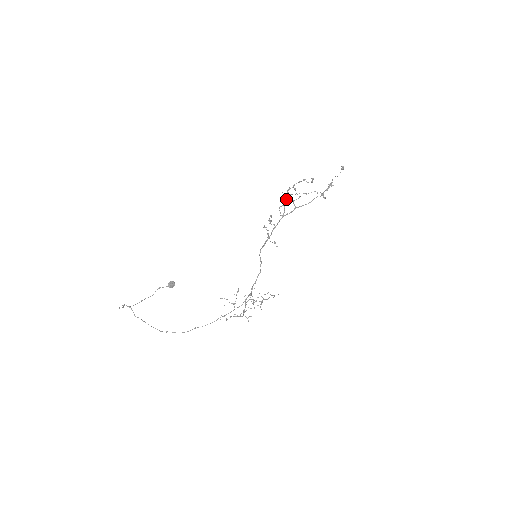
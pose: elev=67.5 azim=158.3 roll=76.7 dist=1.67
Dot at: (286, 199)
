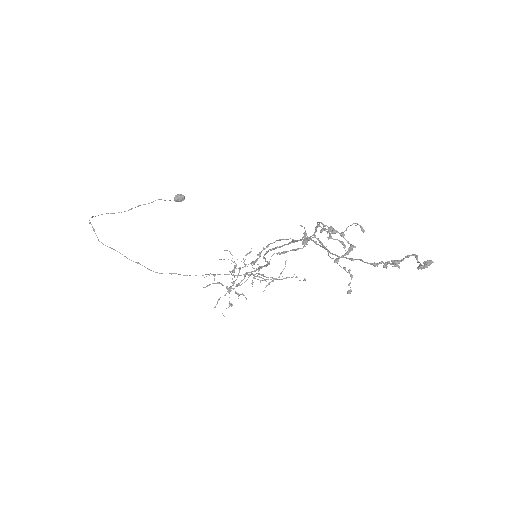
Dot at: (317, 227)
